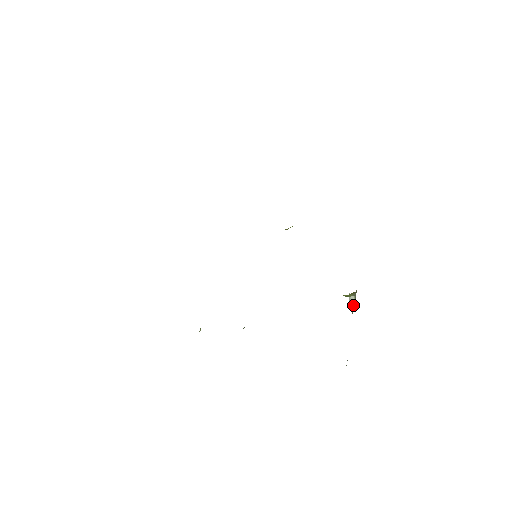
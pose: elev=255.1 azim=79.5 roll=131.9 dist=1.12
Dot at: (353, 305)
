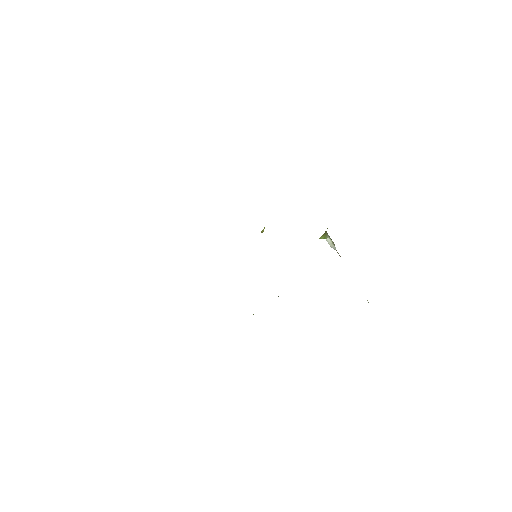
Dot at: (333, 245)
